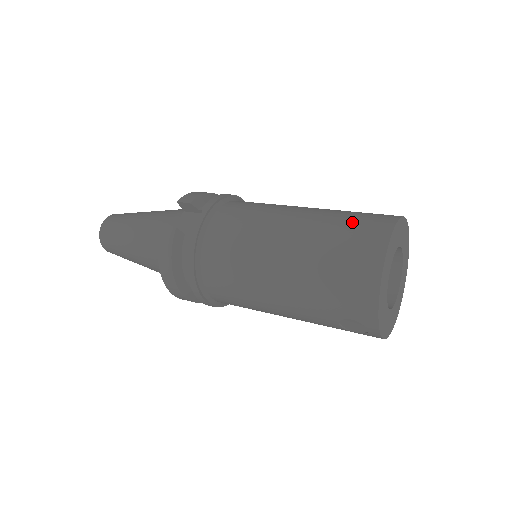
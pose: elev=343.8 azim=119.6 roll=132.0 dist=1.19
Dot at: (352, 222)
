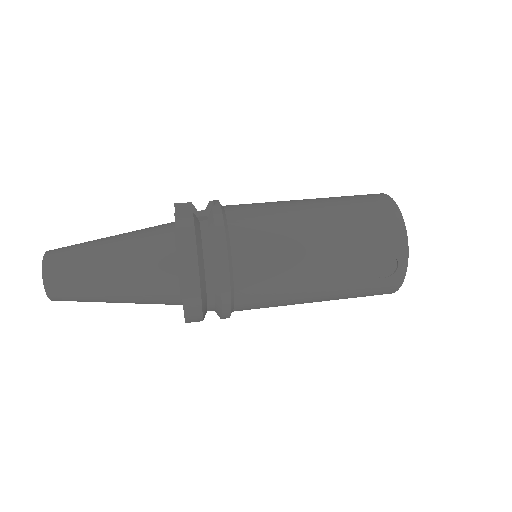
Dot at: occluded
